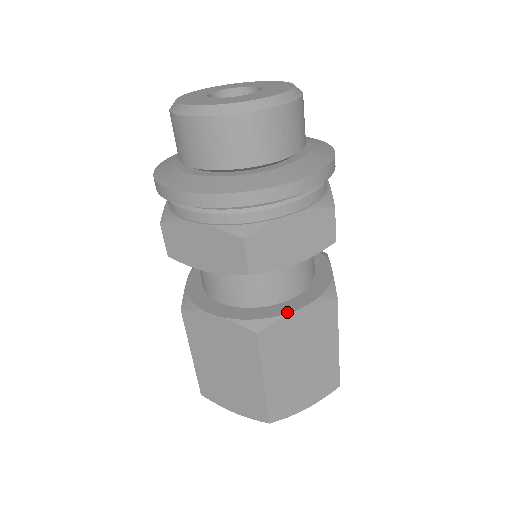
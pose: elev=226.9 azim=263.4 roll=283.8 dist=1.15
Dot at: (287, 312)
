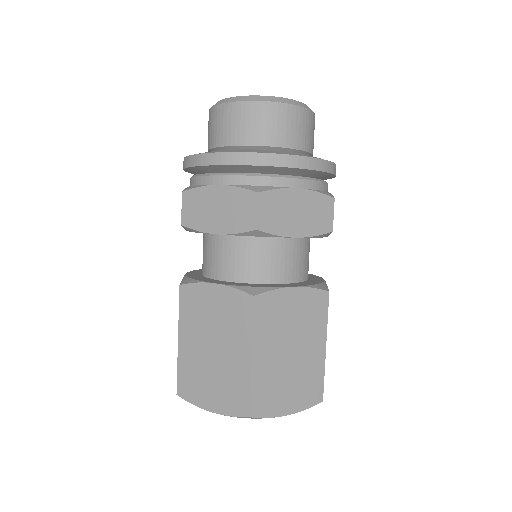
Dot at: (283, 286)
